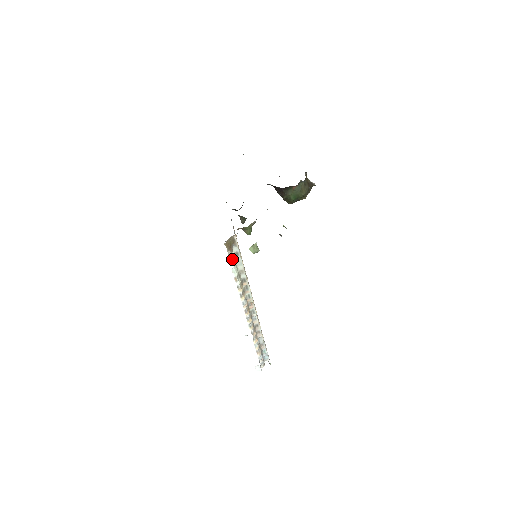
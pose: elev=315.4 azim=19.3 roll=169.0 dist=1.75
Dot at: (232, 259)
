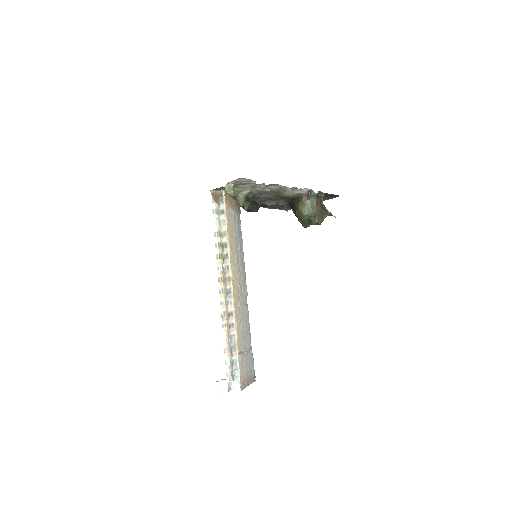
Dot at: (215, 211)
